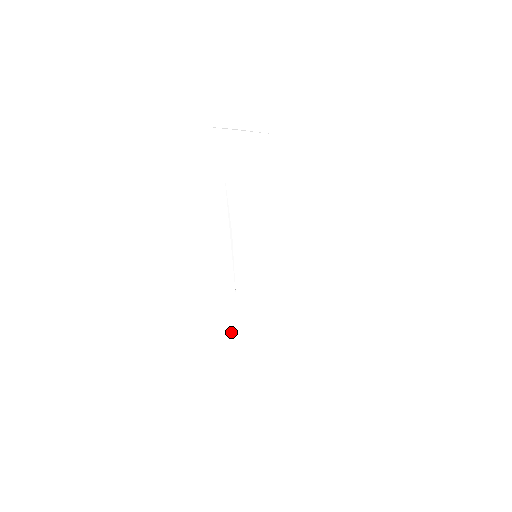
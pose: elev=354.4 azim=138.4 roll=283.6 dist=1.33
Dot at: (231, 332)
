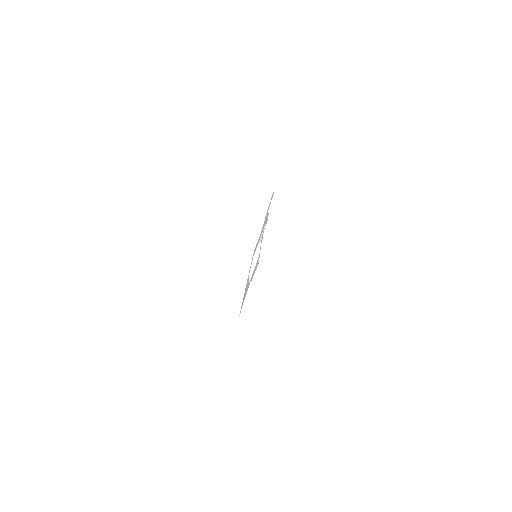
Dot at: occluded
